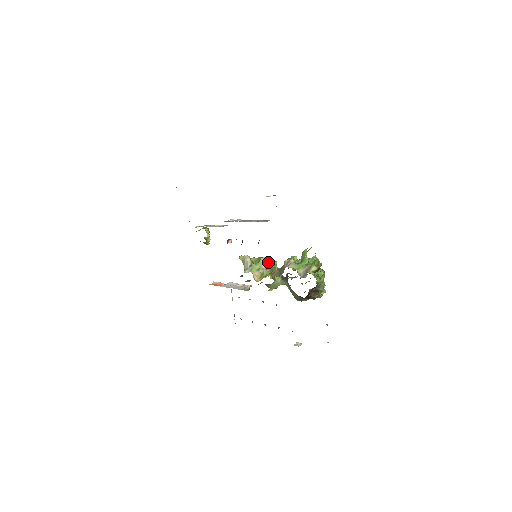
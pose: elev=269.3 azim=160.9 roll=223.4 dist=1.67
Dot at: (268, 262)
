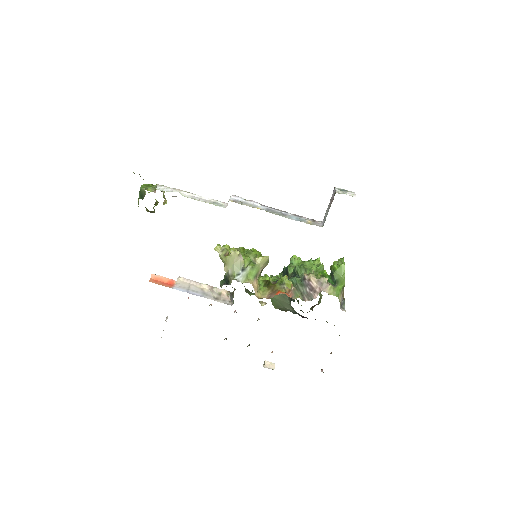
Dot at: (266, 264)
